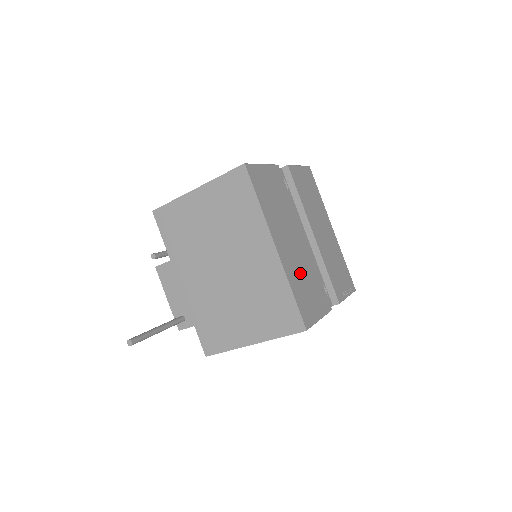
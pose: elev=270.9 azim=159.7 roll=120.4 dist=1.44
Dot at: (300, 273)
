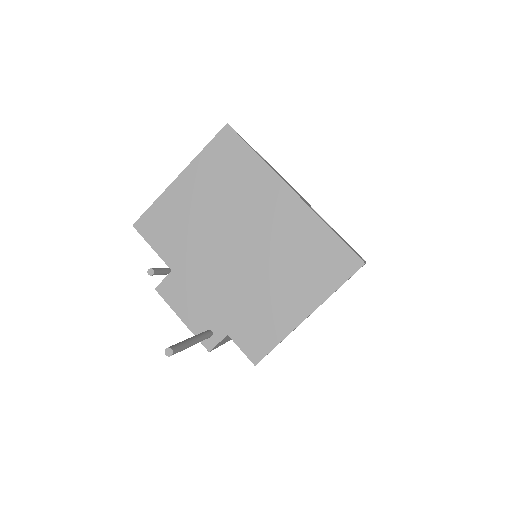
Dot at: occluded
